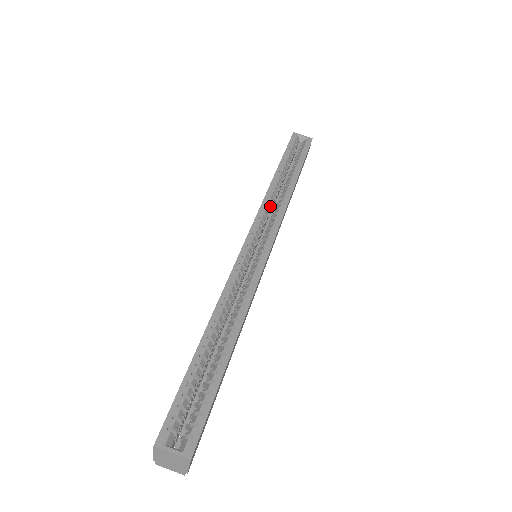
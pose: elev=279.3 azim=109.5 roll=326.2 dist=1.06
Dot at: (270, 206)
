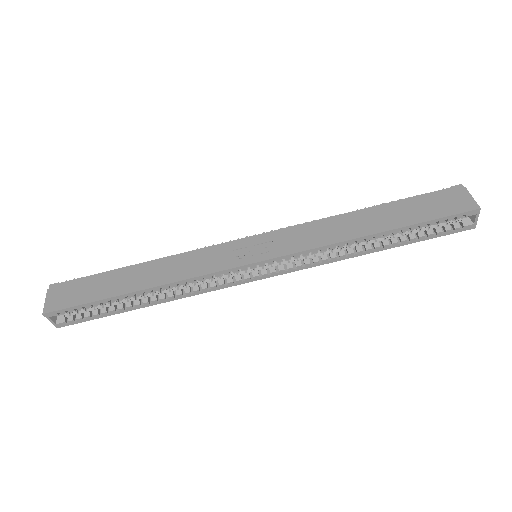
Dot at: (320, 250)
